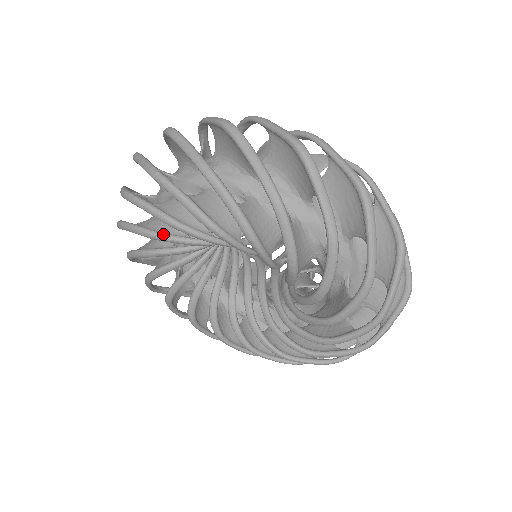
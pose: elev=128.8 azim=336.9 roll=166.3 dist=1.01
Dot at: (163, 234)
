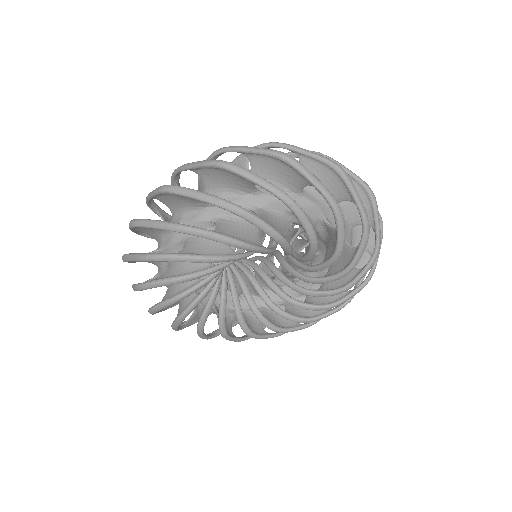
Dot at: (185, 309)
